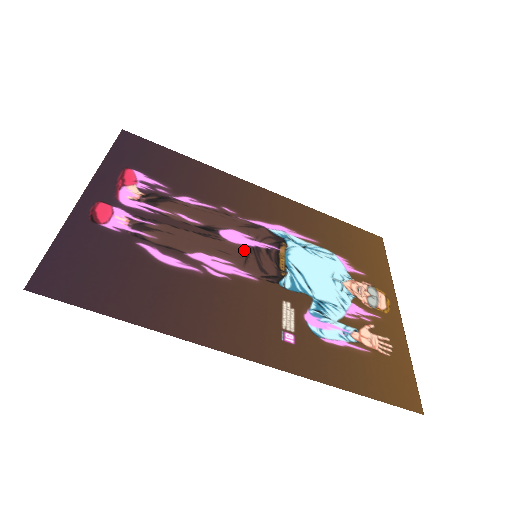
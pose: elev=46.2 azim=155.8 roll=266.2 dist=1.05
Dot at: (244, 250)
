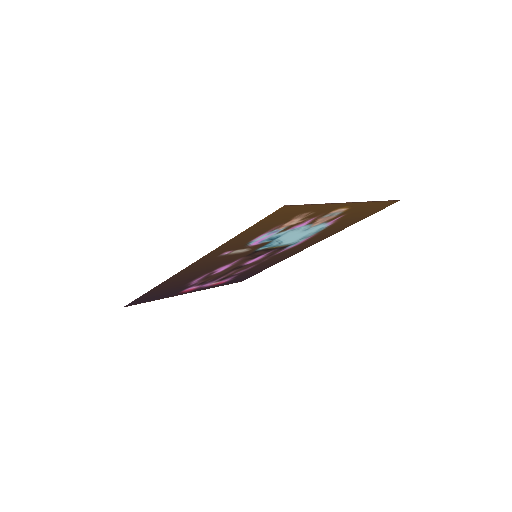
Dot at: (251, 259)
